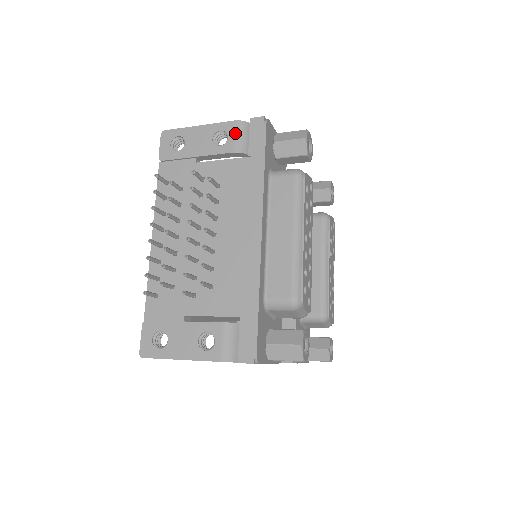
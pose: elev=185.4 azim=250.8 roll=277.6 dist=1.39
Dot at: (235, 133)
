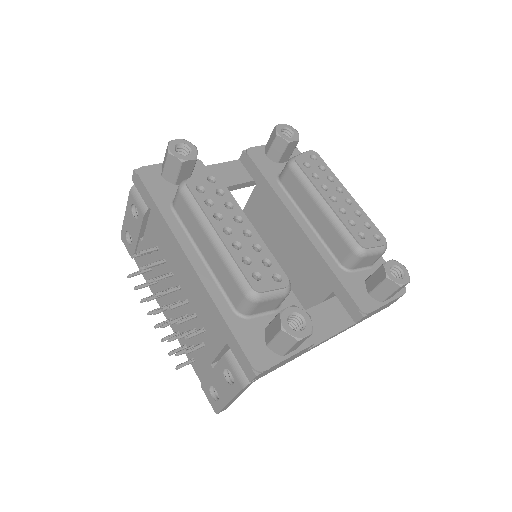
Dot at: (135, 200)
